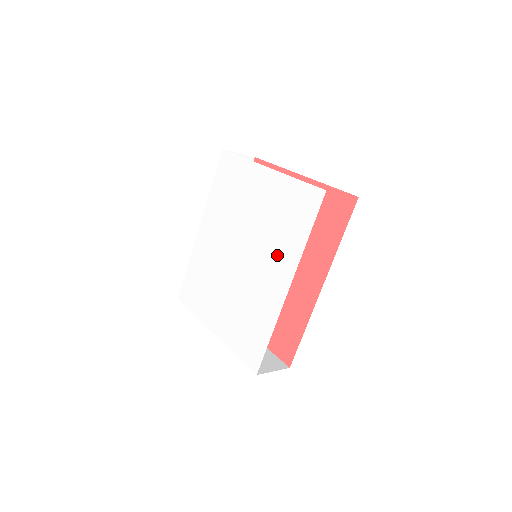
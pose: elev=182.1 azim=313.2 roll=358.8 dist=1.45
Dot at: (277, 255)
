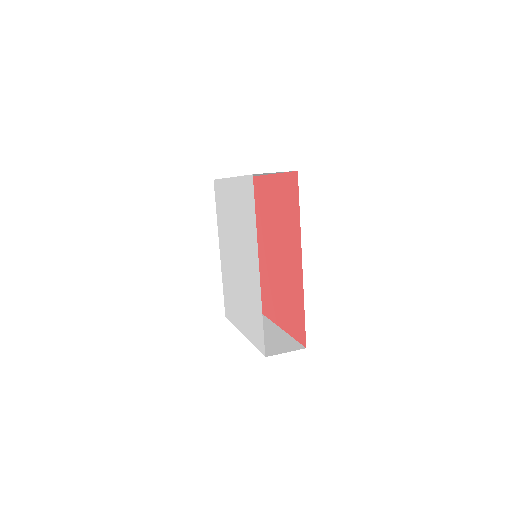
Dot at: (249, 245)
